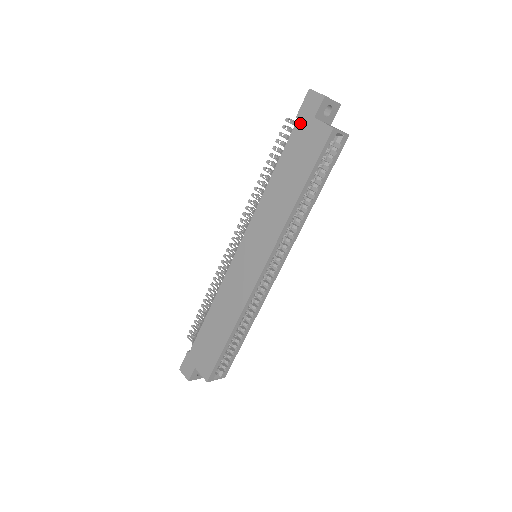
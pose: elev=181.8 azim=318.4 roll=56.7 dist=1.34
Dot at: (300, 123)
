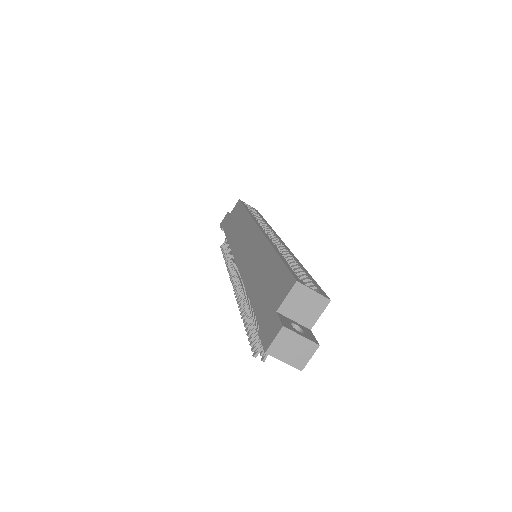
Dot at: (225, 225)
